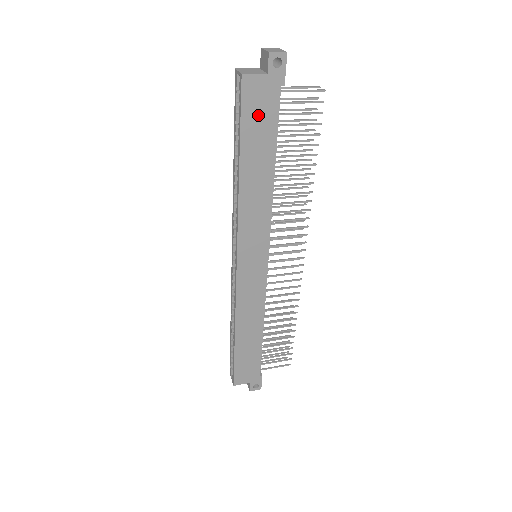
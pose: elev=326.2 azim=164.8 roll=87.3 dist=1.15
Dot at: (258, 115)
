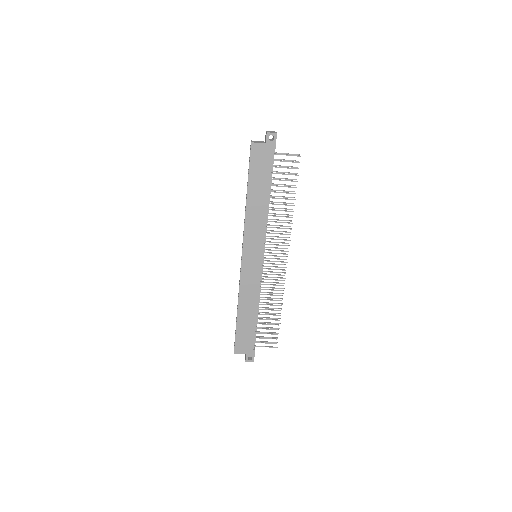
Dot at: (259, 165)
